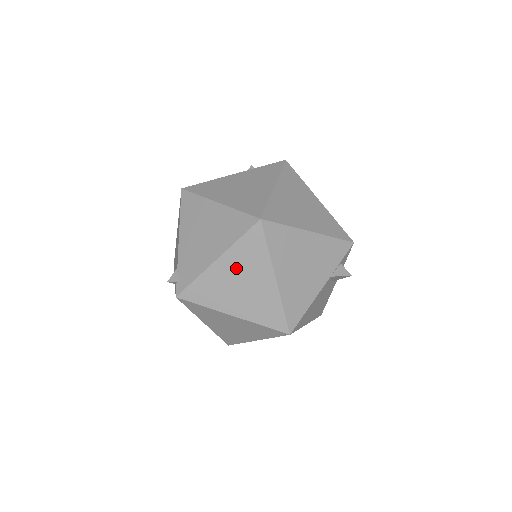
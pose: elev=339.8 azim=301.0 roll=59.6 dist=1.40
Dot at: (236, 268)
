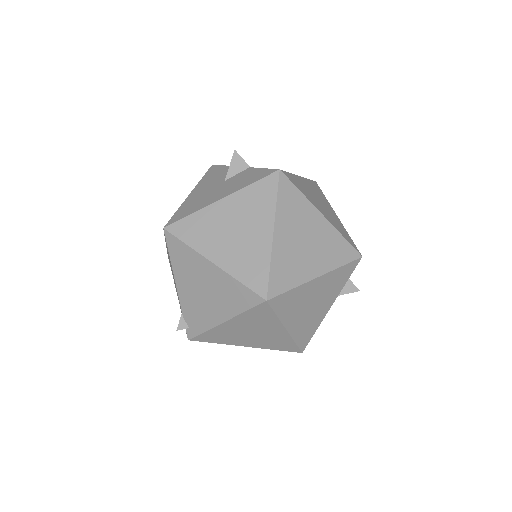
Dot at: (245, 326)
